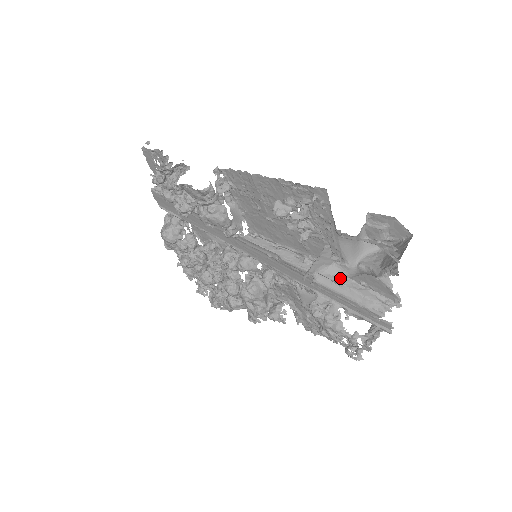
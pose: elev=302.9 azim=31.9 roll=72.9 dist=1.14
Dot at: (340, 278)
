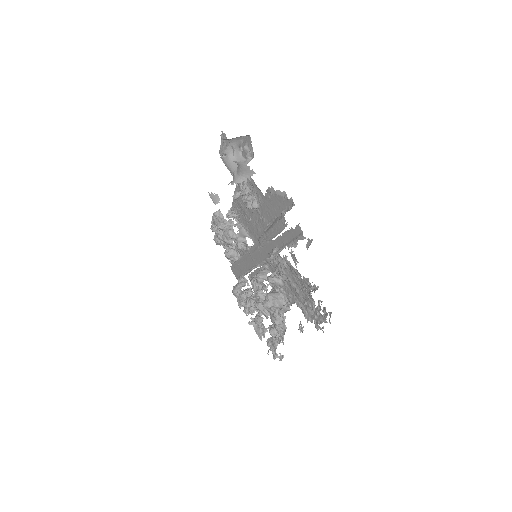
Dot at: (233, 184)
